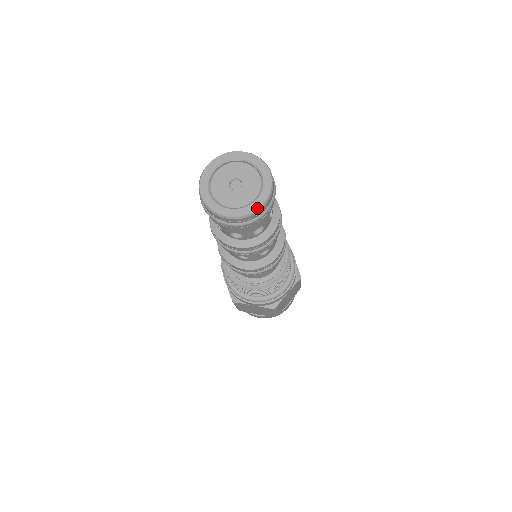
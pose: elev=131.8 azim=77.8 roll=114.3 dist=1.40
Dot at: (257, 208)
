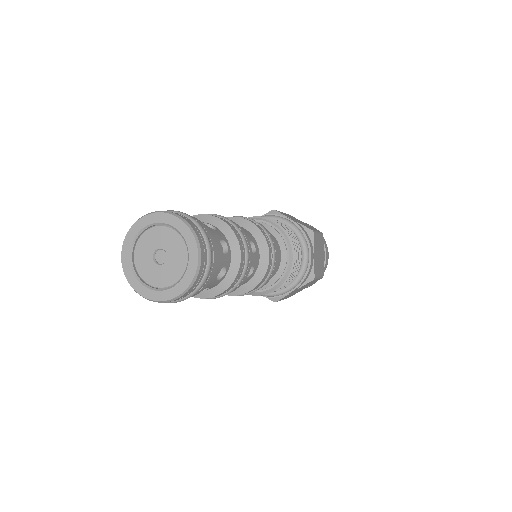
Dot at: (171, 298)
